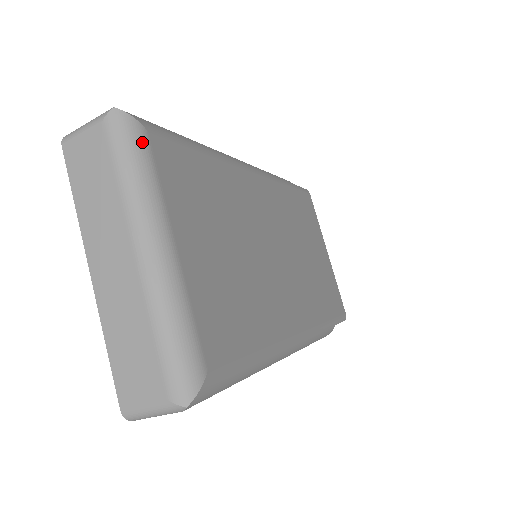
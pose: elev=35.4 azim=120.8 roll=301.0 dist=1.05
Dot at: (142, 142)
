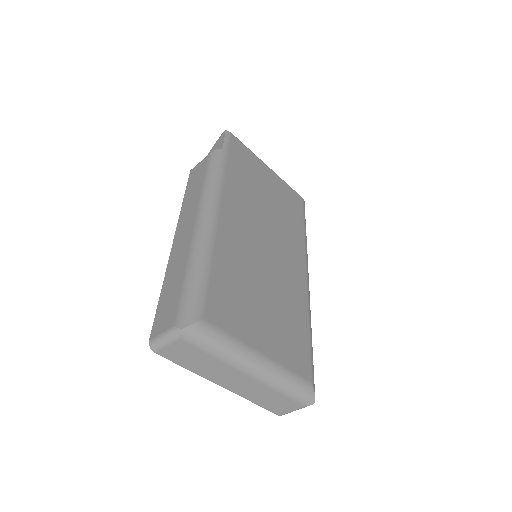
Dot at: (209, 329)
